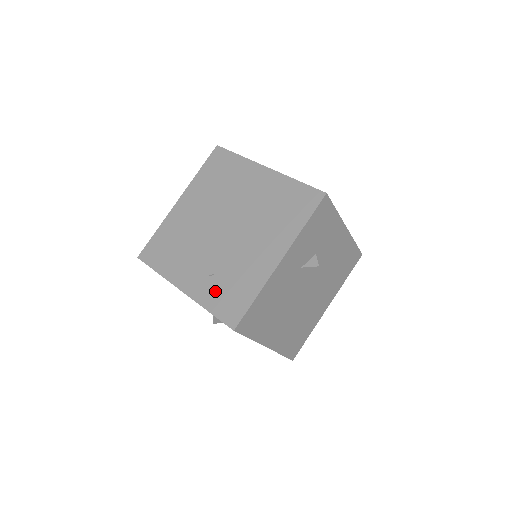
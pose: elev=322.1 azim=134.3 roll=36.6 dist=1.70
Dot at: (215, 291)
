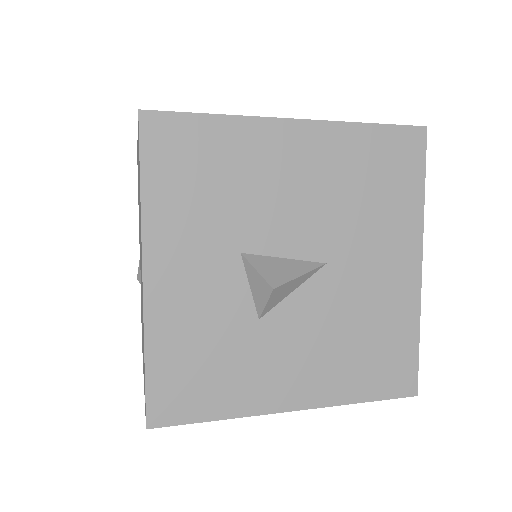
Dot at: occluded
